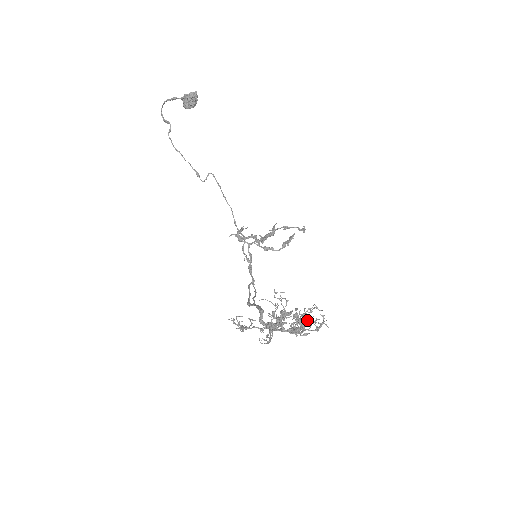
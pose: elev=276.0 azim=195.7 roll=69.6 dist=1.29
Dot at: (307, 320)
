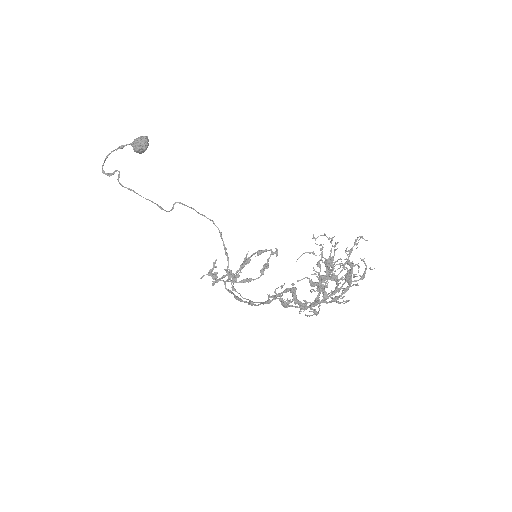
Dot at: occluded
